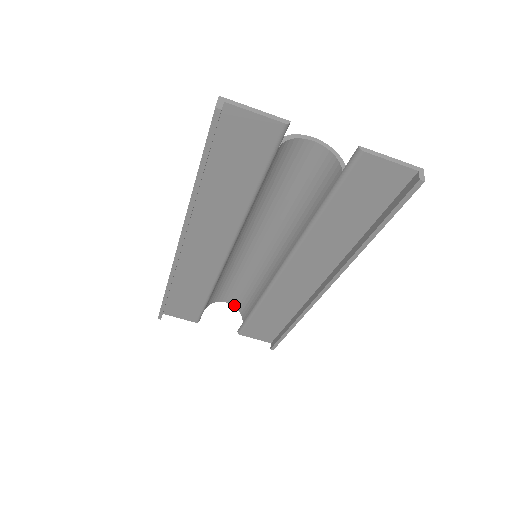
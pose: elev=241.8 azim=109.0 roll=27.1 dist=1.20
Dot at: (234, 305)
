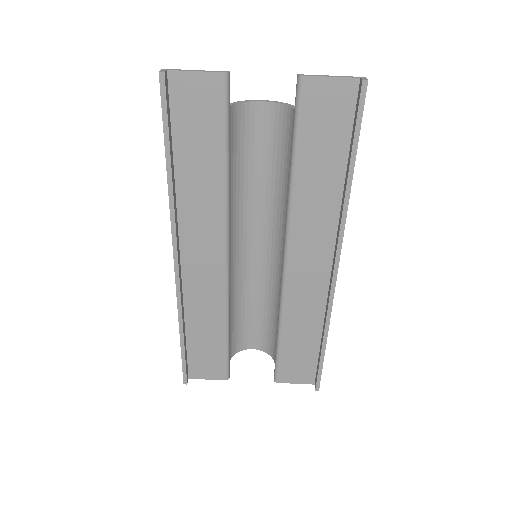
Dot at: (261, 349)
